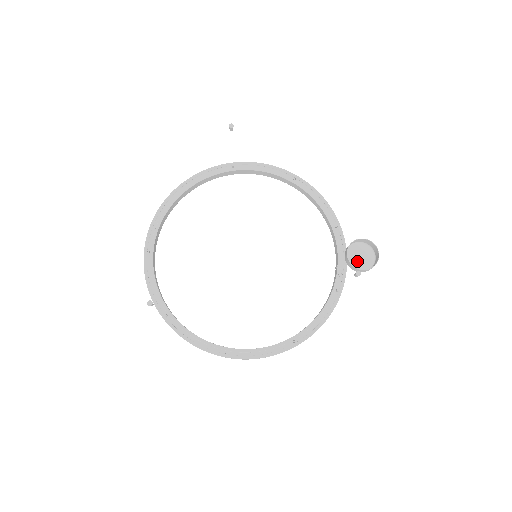
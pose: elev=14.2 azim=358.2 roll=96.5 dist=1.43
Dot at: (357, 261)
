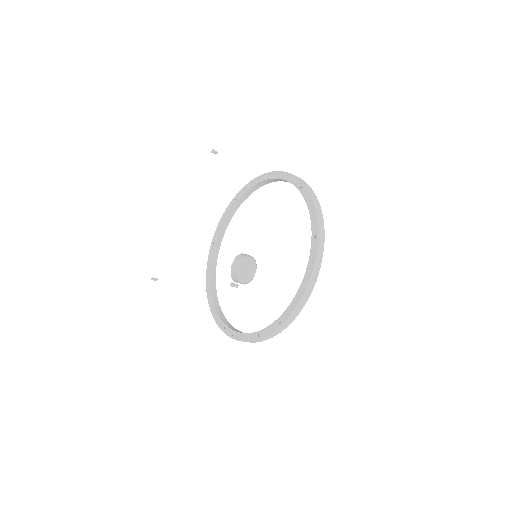
Dot at: (245, 273)
